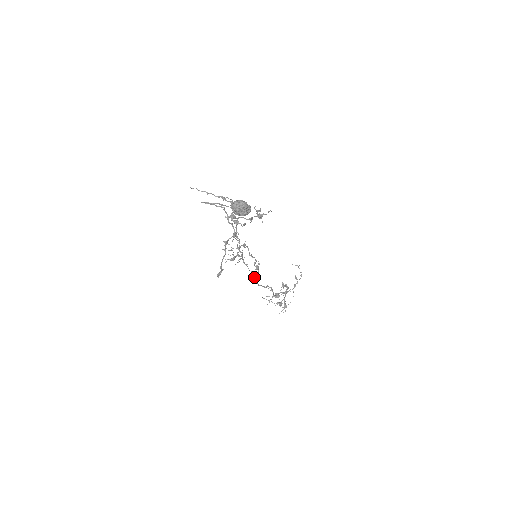
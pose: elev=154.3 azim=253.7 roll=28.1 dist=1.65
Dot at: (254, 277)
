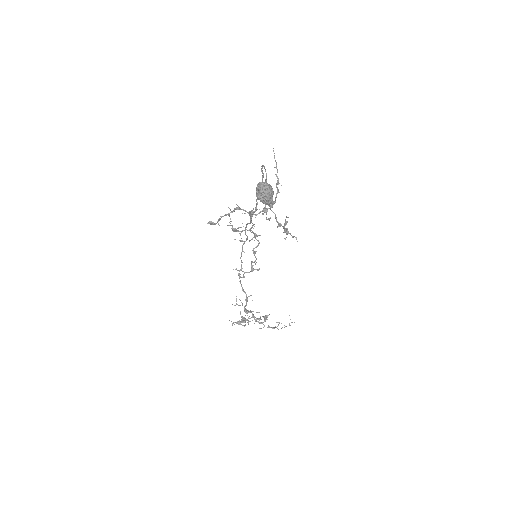
Dot at: (241, 270)
